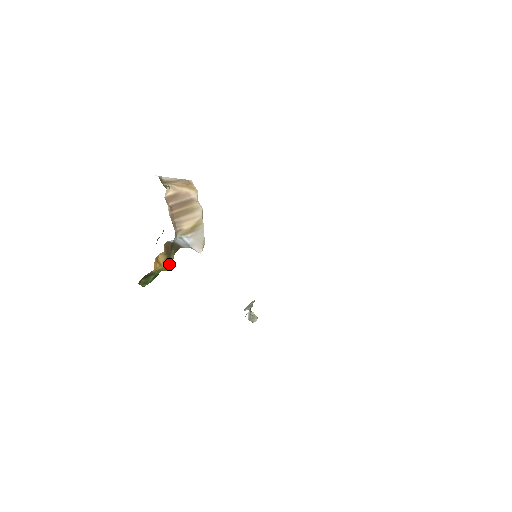
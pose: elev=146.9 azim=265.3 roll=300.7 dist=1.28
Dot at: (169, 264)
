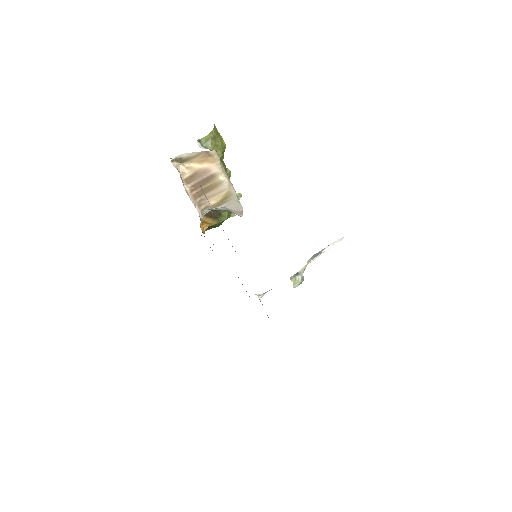
Dot at: (223, 219)
